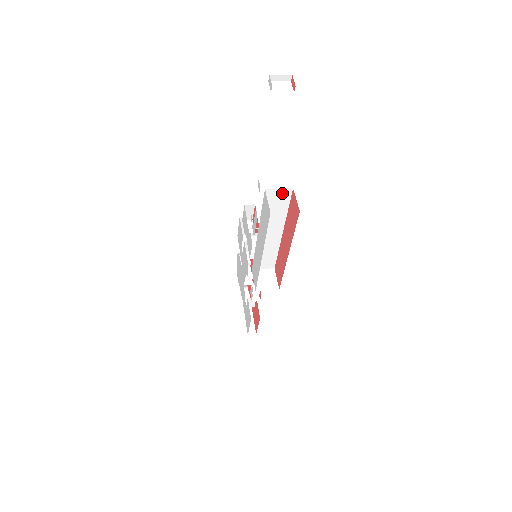
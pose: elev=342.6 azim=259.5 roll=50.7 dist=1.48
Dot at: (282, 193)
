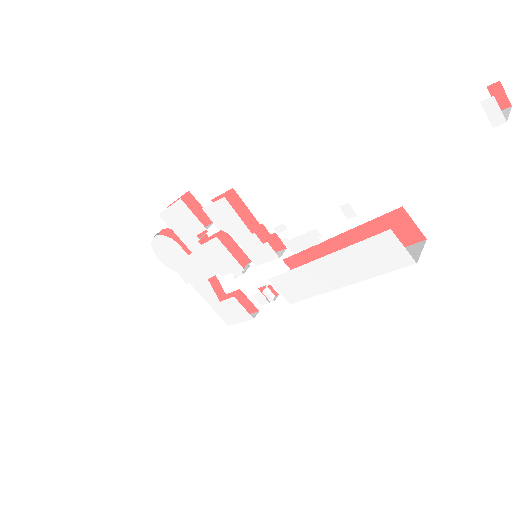
Dot at: occluded
